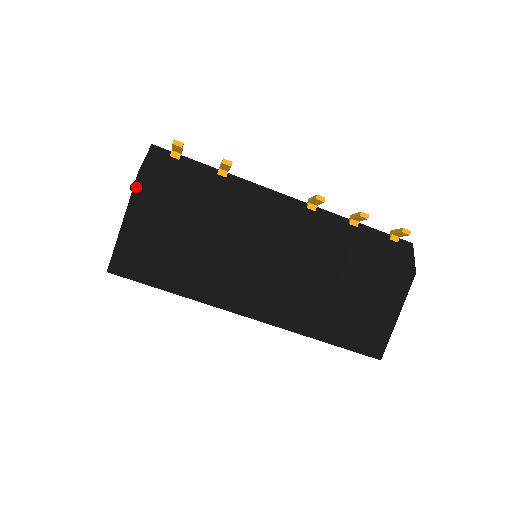
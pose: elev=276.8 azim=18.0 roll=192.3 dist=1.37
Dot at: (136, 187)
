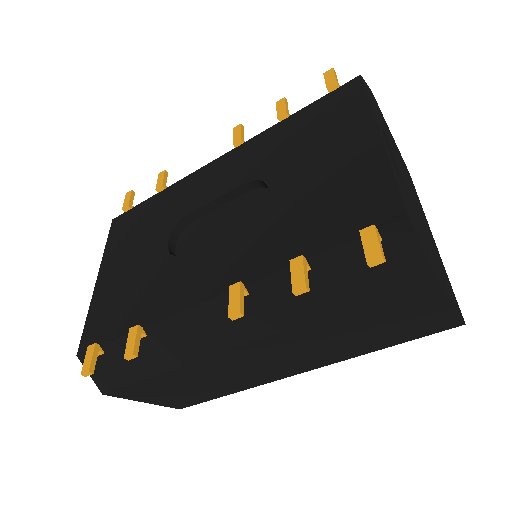
Dot at: (117, 396)
